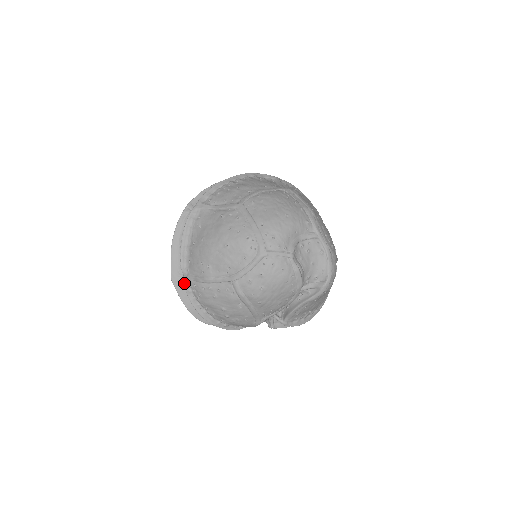
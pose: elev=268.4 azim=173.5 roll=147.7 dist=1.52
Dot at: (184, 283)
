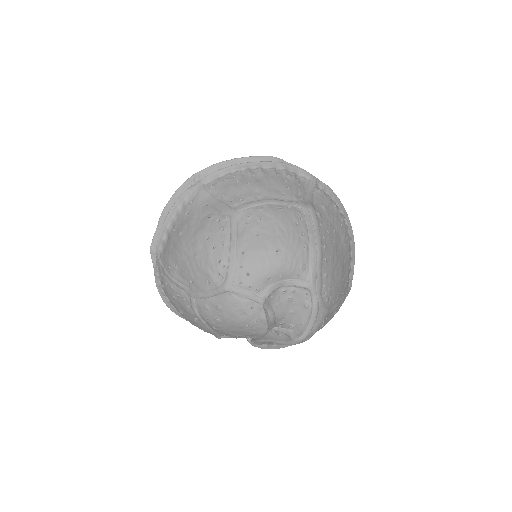
Dot at: occluded
